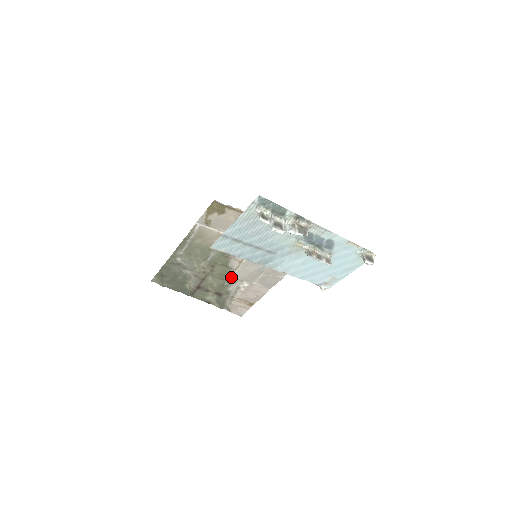
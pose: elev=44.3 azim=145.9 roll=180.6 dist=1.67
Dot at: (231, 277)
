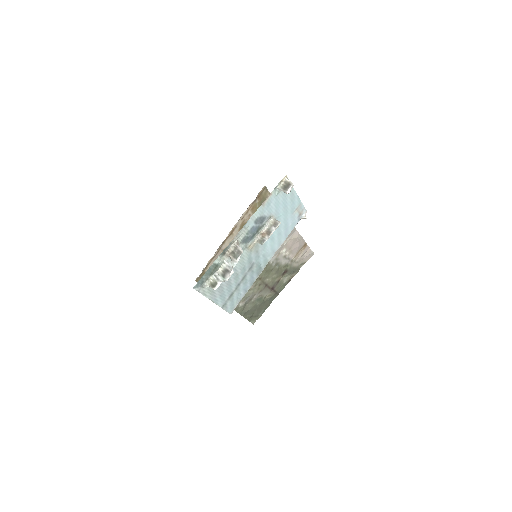
Dot at: (272, 263)
